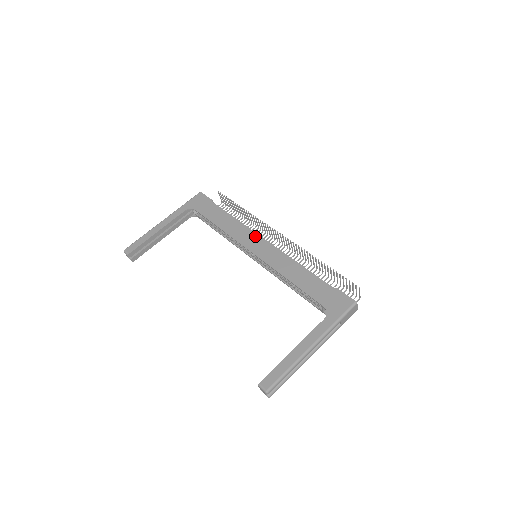
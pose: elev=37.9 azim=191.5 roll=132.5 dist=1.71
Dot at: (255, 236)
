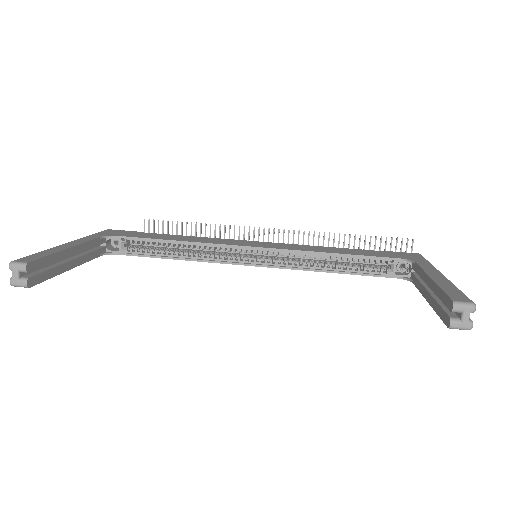
Dot at: (239, 240)
